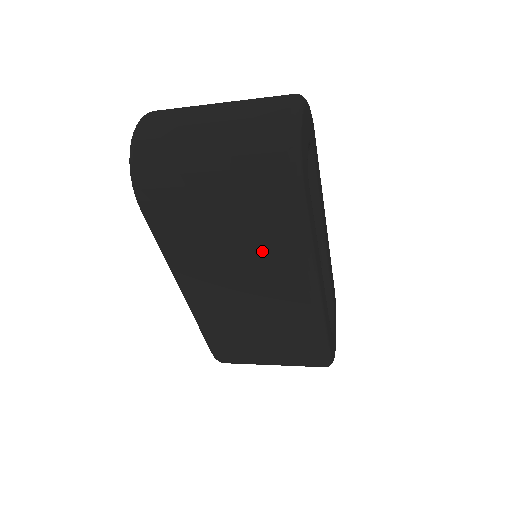
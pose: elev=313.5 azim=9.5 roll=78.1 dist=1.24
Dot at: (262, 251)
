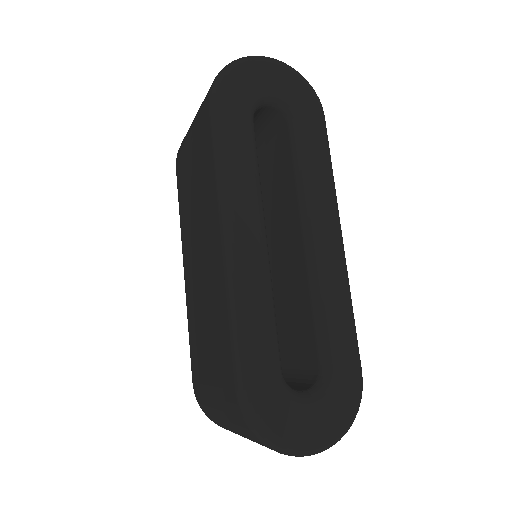
Dot at: (203, 182)
